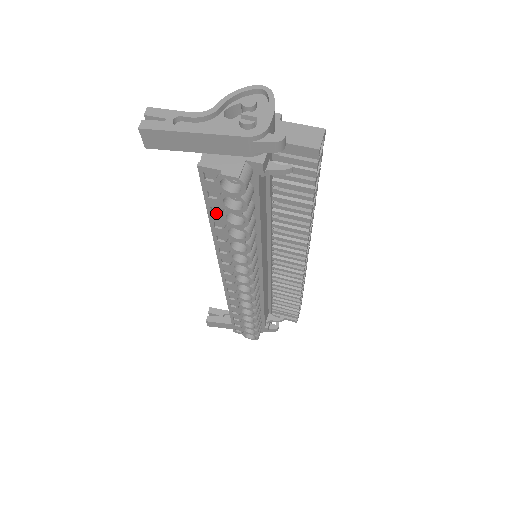
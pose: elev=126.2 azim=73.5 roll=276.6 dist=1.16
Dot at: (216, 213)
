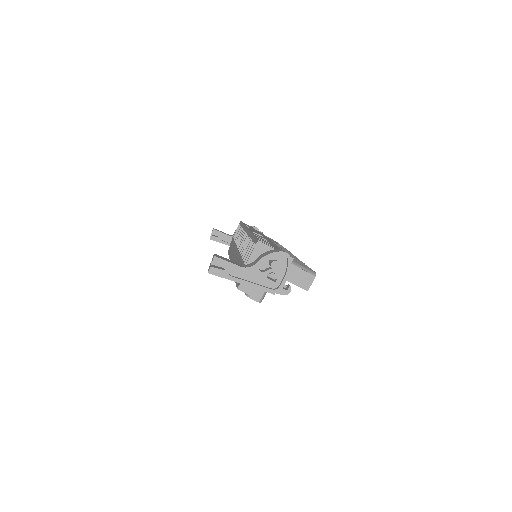
Dot at: occluded
